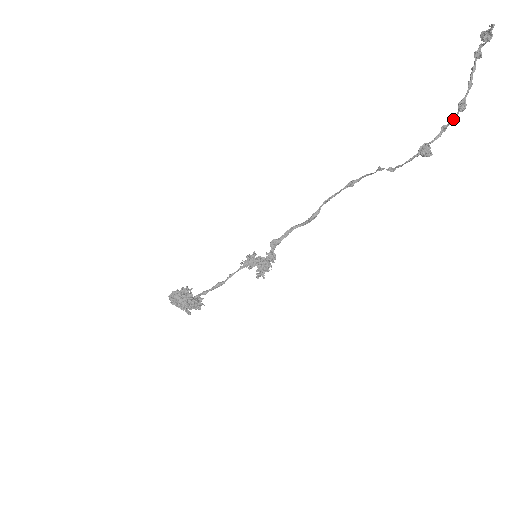
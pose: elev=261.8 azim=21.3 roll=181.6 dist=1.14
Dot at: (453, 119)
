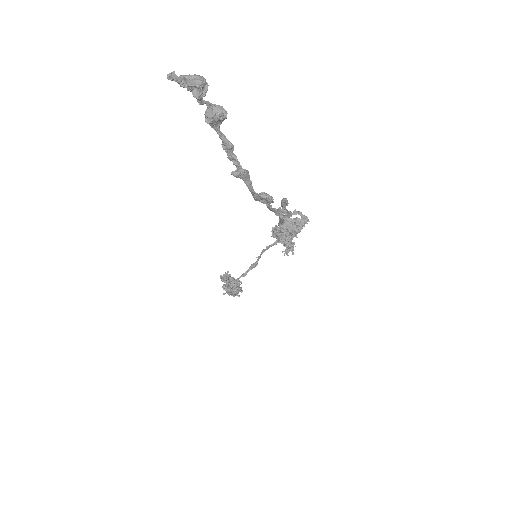
Dot at: (271, 210)
